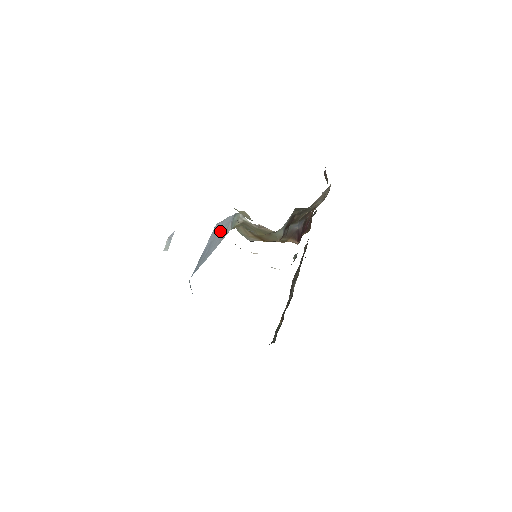
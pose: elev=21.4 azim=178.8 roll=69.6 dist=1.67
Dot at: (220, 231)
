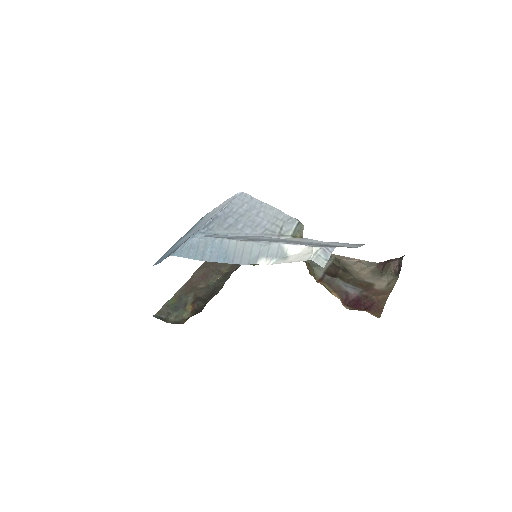
Dot at: (262, 216)
